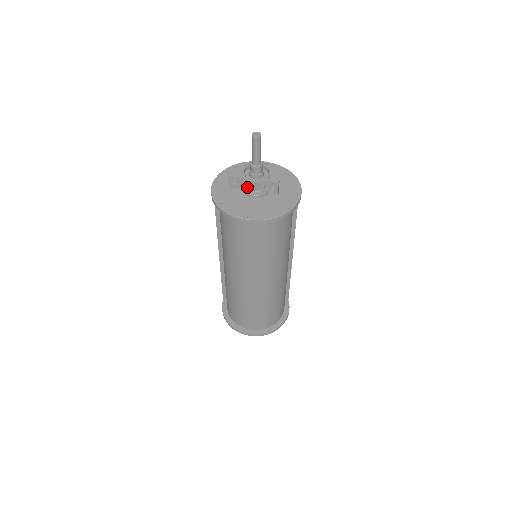
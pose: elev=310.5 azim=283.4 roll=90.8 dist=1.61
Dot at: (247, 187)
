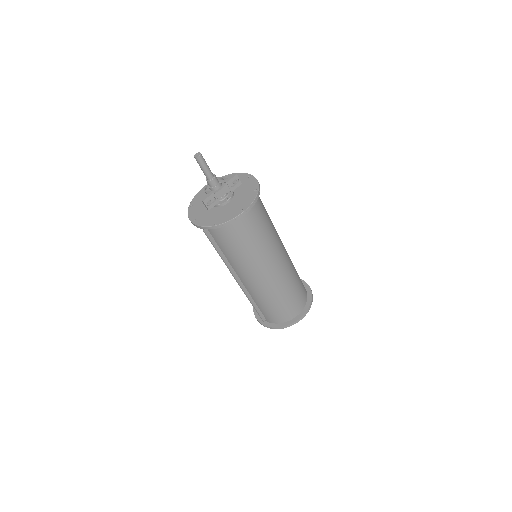
Dot at: occluded
